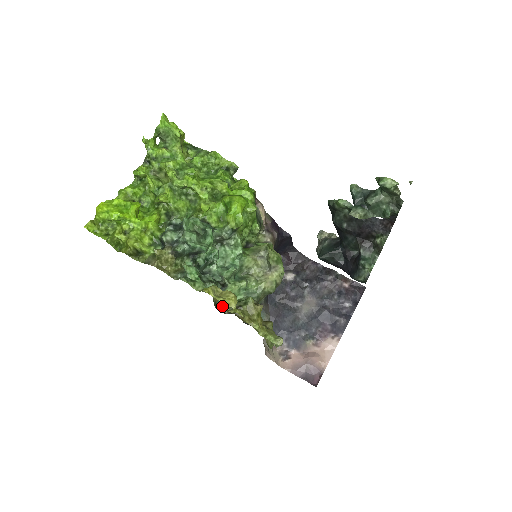
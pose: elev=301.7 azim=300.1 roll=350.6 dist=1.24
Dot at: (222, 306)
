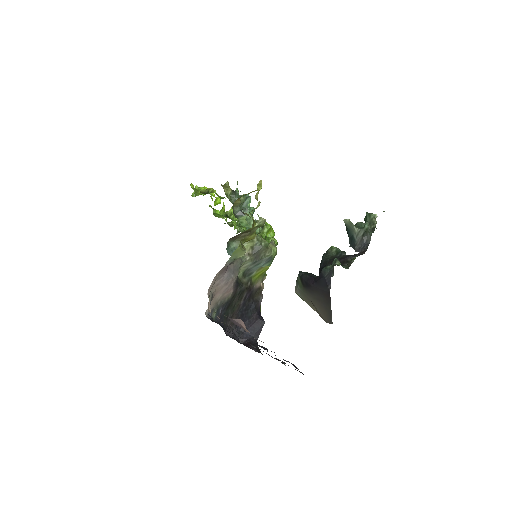
Dot at: occluded
